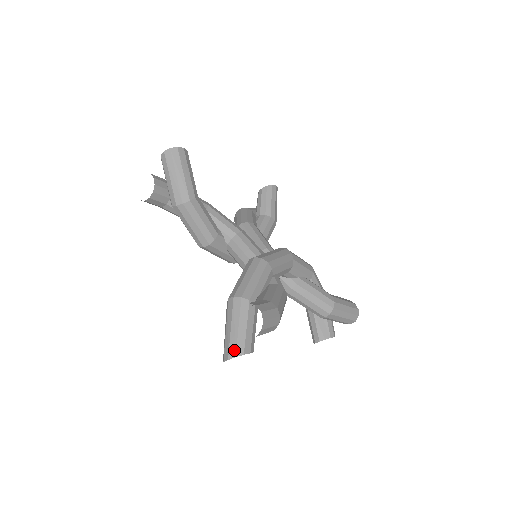
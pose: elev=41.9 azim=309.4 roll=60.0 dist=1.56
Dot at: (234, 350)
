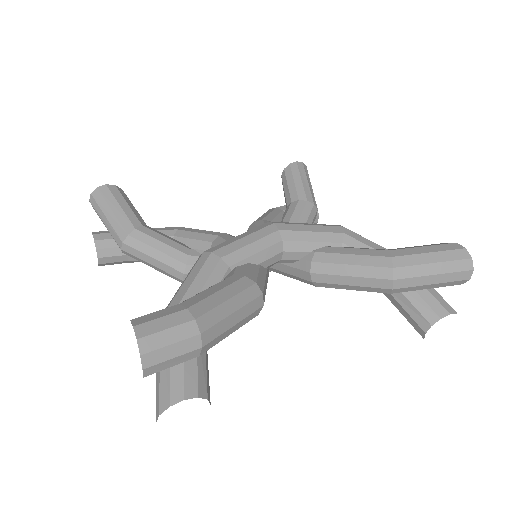
Dot at: (158, 404)
